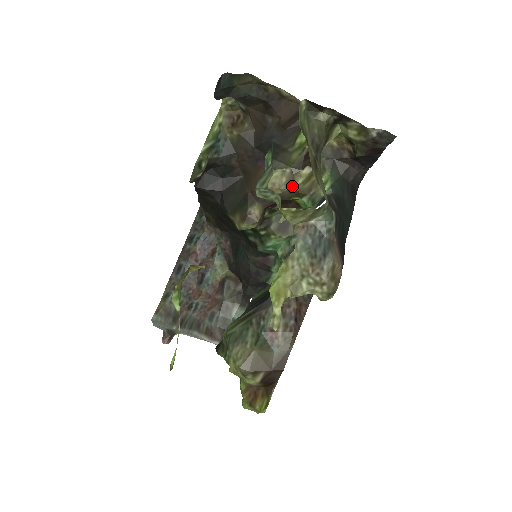
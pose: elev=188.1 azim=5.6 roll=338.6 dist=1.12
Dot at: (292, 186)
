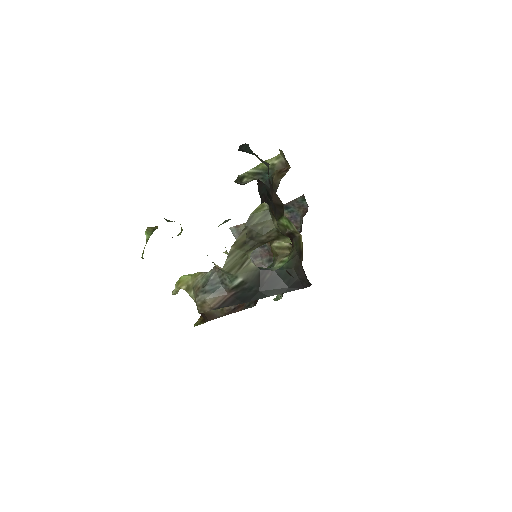
Dot at: (272, 242)
